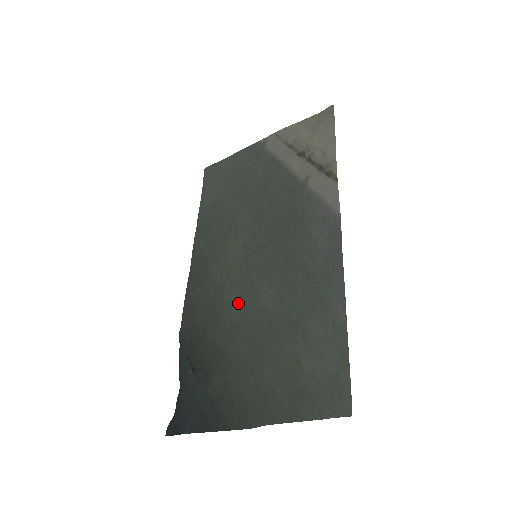
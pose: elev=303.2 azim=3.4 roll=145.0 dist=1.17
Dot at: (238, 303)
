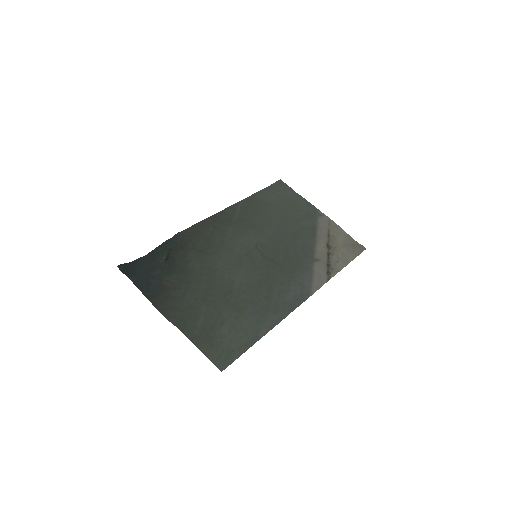
Dot at: (224, 263)
